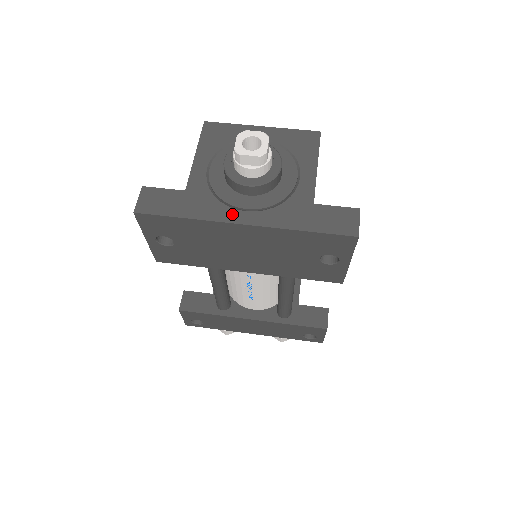
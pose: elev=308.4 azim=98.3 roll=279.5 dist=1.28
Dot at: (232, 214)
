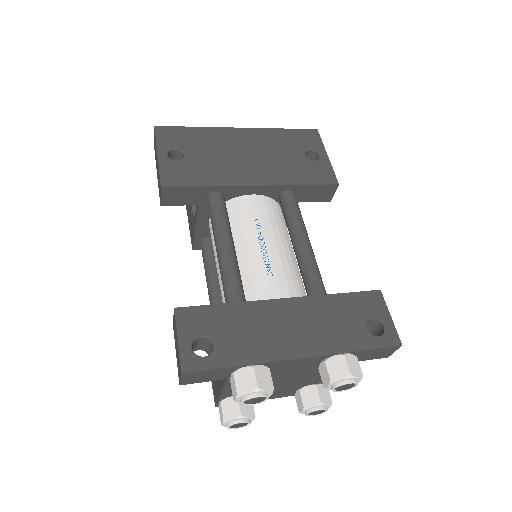
Dot at: occluded
